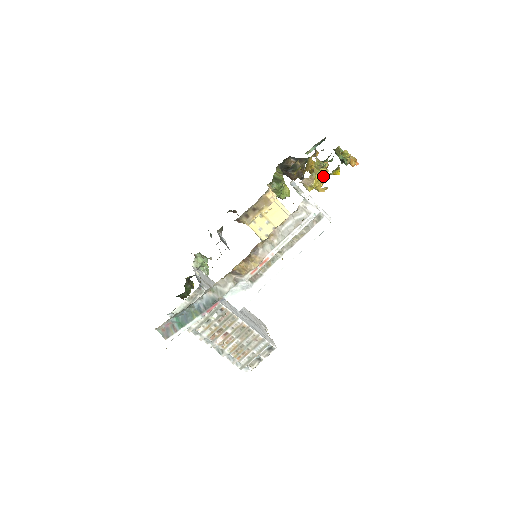
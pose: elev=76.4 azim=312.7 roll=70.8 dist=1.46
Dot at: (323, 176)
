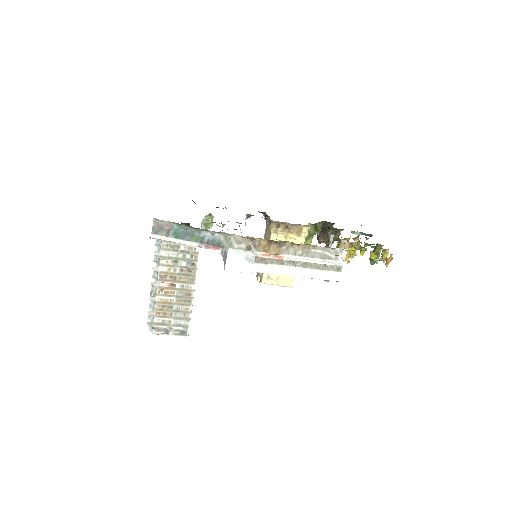
Dot at: (362, 249)
